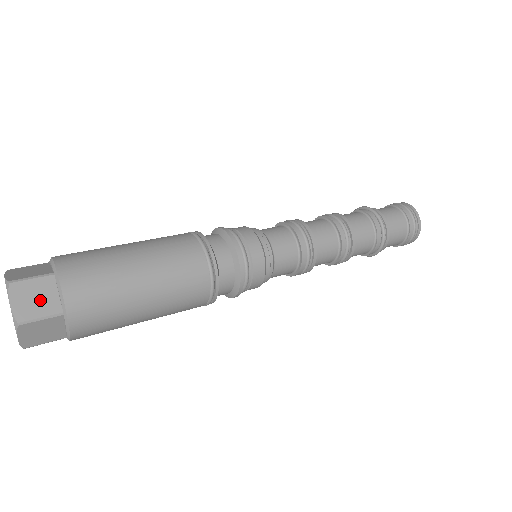
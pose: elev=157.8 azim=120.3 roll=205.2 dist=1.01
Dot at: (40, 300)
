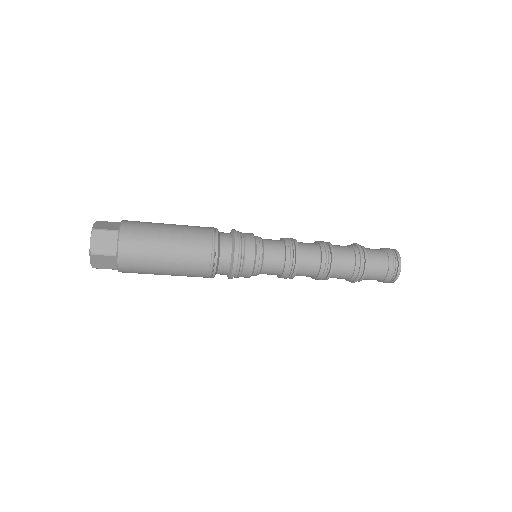
Dot at: (106, 244)
